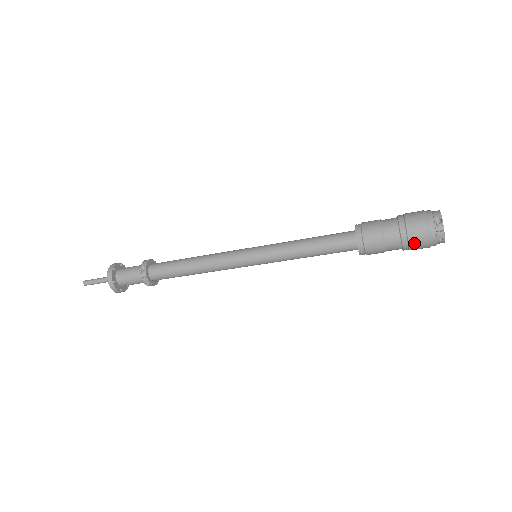
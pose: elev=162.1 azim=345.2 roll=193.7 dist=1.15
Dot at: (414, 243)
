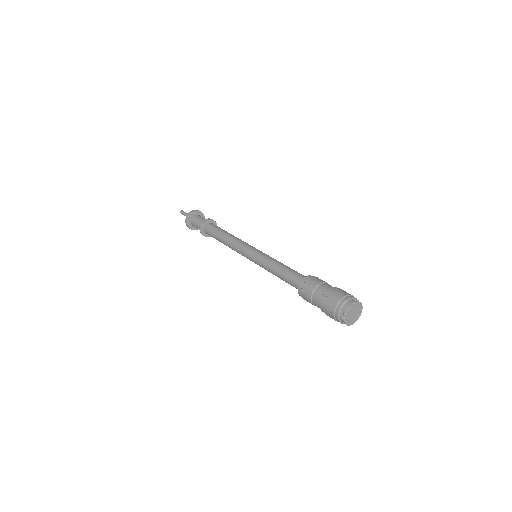
Dot at: (329, 316)
